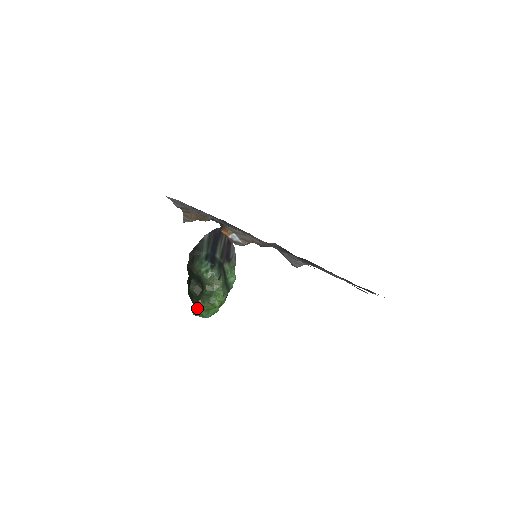
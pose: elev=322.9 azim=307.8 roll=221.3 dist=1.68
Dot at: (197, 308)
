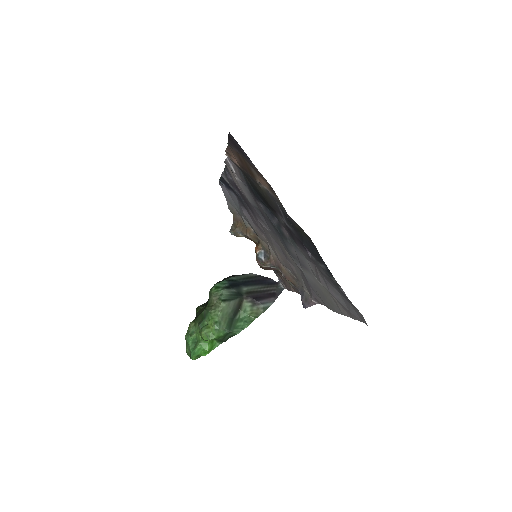
Dot at: (187, 331)
